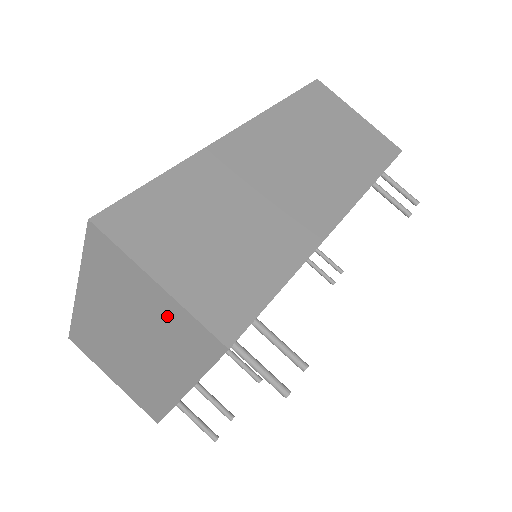
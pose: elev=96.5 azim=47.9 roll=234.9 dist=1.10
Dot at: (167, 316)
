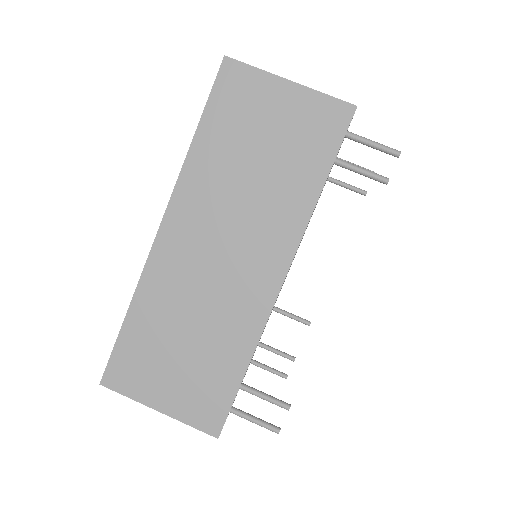
Dot at: occluded
